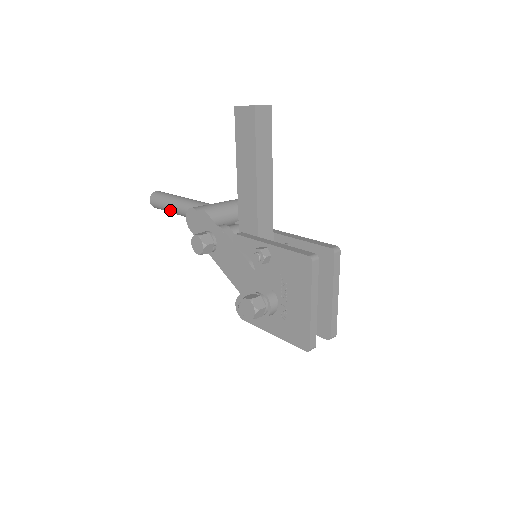
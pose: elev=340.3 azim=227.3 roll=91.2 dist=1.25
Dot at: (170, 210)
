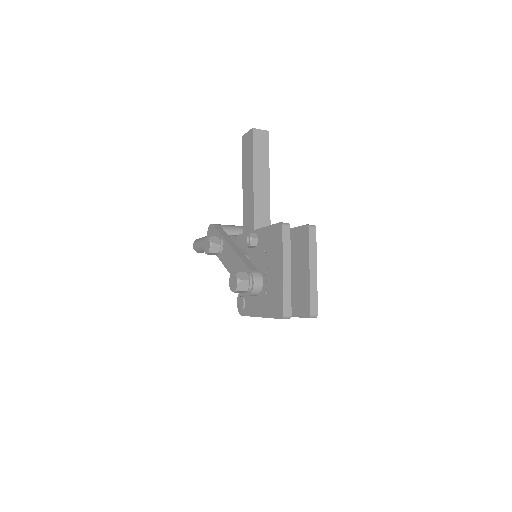
Dot at: occluded
